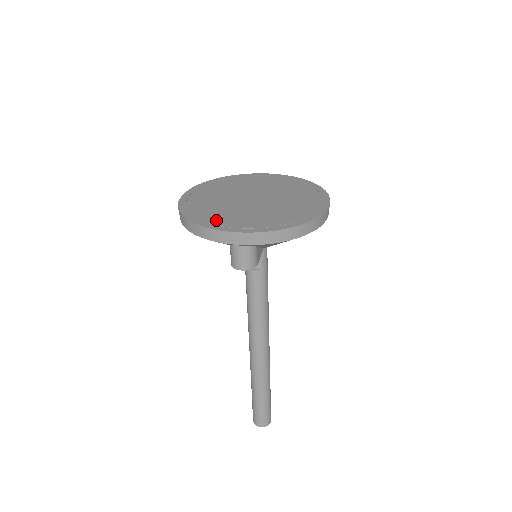
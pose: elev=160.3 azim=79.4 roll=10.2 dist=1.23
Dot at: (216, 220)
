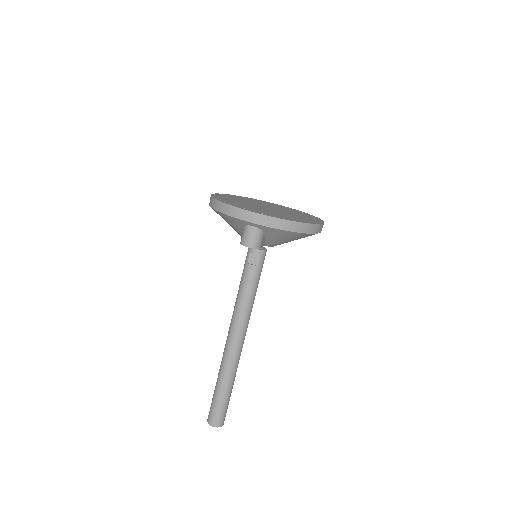
Dot at: (239, 205)
